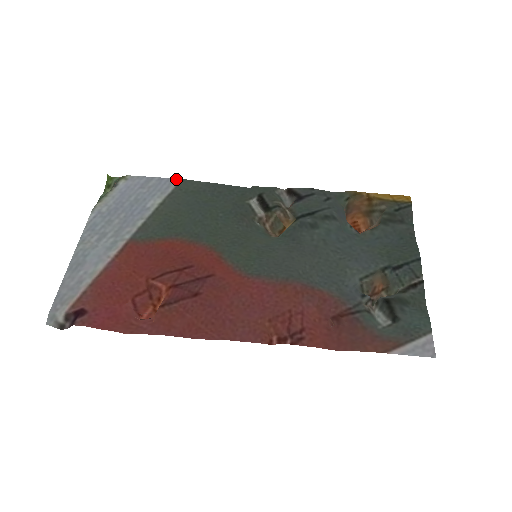
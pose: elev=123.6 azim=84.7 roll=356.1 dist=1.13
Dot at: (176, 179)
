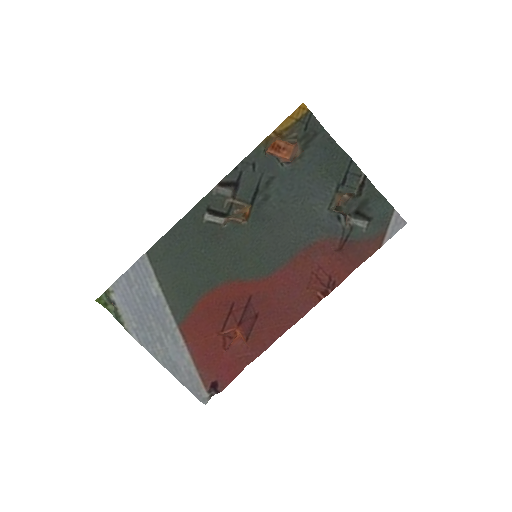
Dot at: (142, 257)
